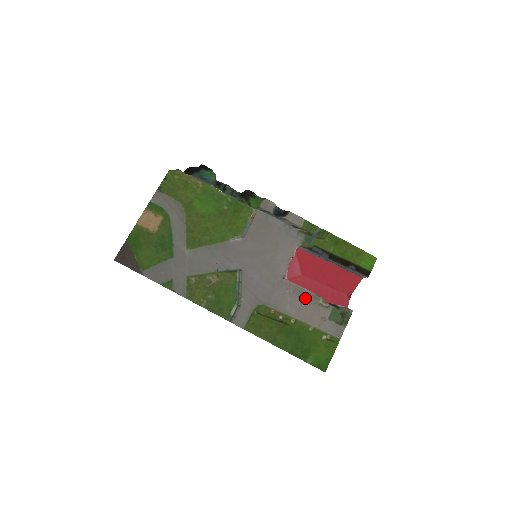
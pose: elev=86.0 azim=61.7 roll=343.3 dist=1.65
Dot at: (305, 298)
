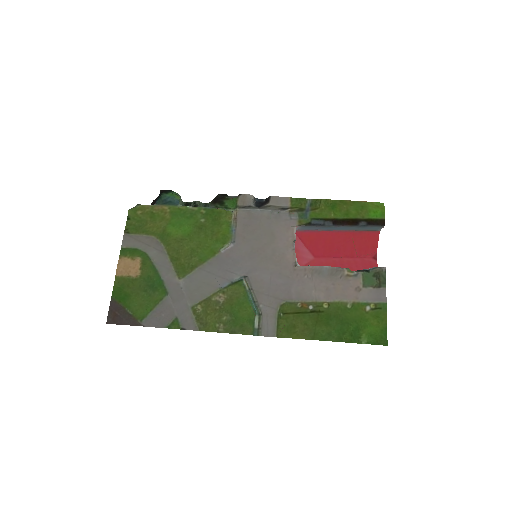
Dot at: (328, 276)
